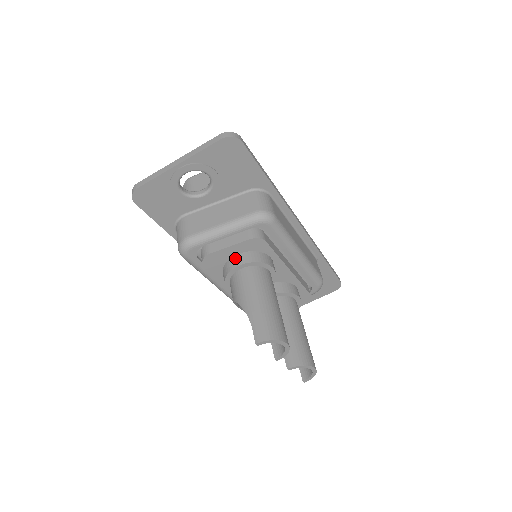
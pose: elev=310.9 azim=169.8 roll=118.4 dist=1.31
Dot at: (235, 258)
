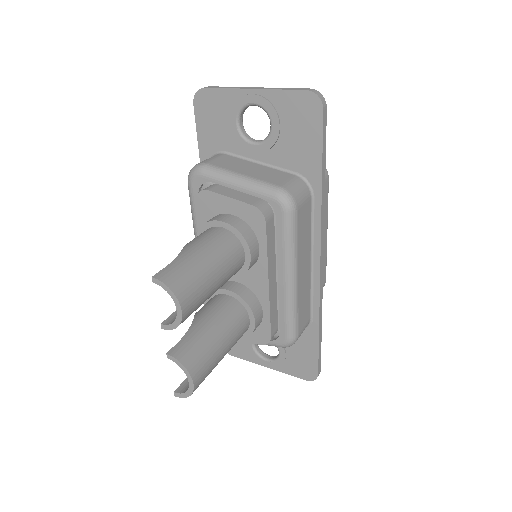
Dot at: (226, 215)
